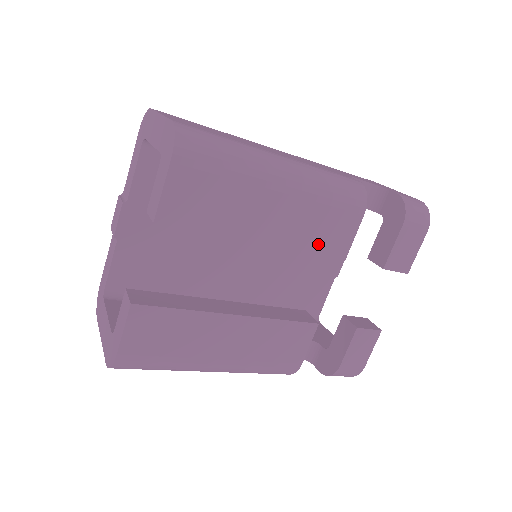
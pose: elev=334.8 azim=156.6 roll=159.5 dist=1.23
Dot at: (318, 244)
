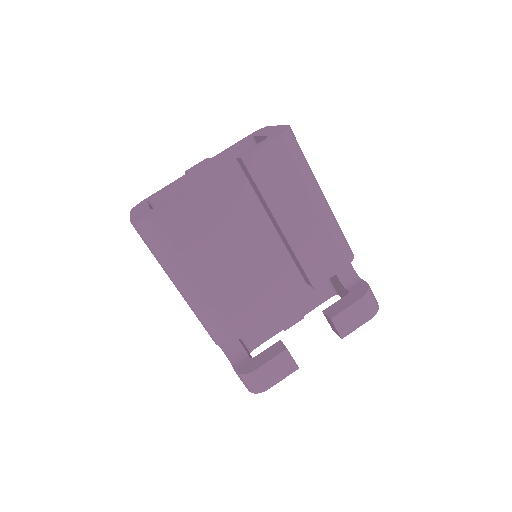
Dot at: (308, 261)
